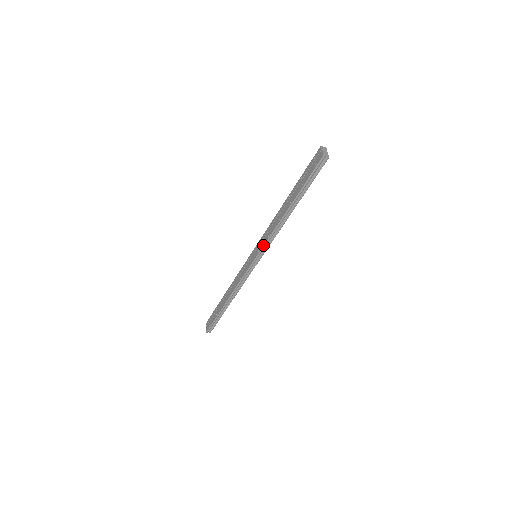
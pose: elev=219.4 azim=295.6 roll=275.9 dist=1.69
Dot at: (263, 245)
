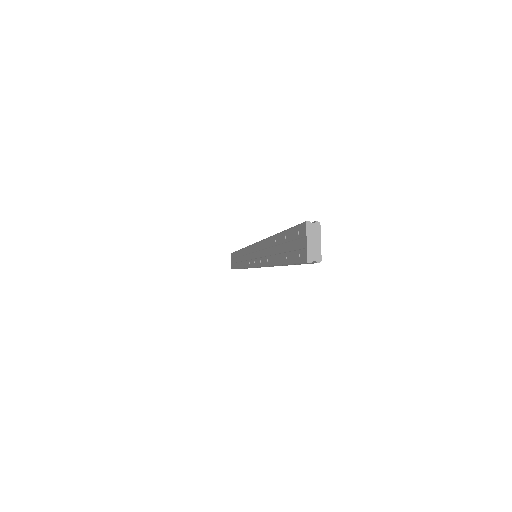
Dot at: (257, 266)
